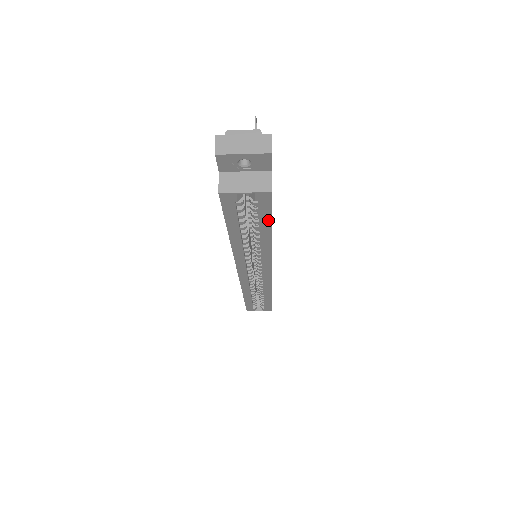
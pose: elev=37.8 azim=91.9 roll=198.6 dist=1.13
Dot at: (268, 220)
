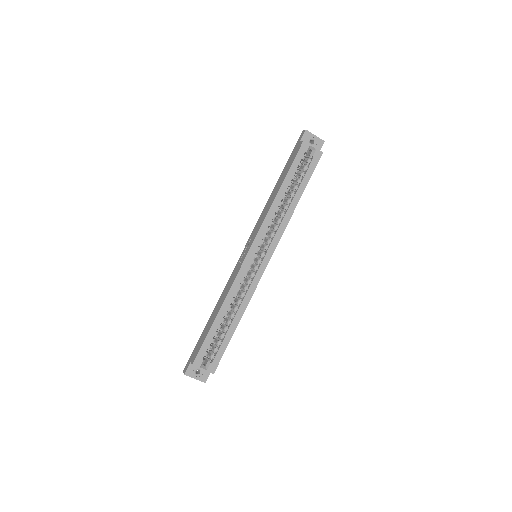
Dot at: (308, 179)
